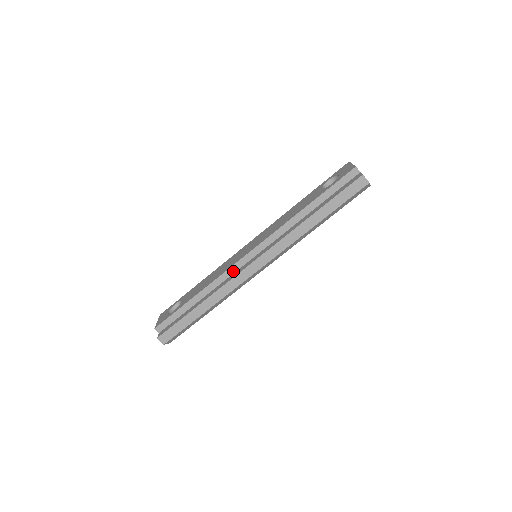
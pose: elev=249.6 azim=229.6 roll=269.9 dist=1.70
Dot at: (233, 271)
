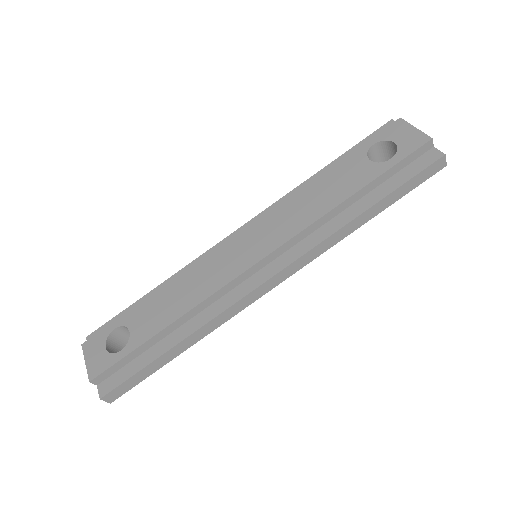
Dot at: (231, 287)
